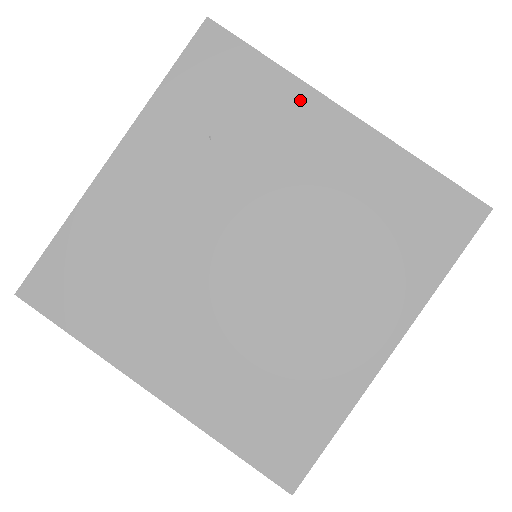
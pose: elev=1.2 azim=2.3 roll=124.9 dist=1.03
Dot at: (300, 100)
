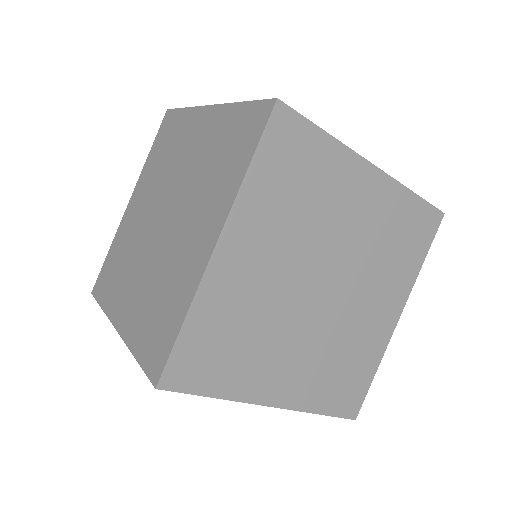
Dot at: (192, 117)
